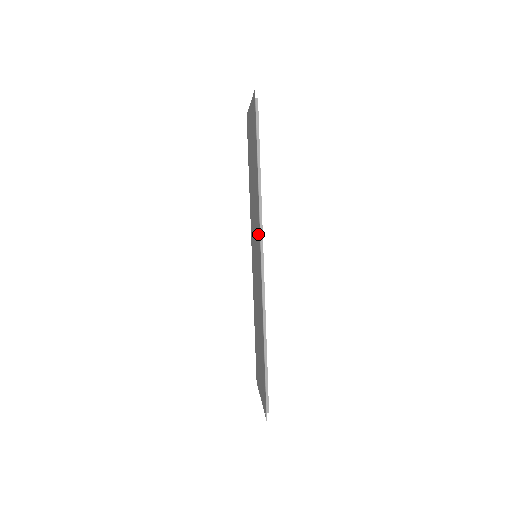
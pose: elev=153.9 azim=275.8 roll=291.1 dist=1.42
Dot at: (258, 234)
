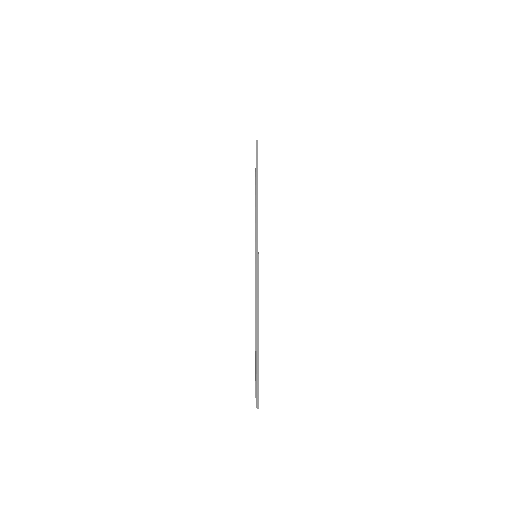
Dot at: occluded
